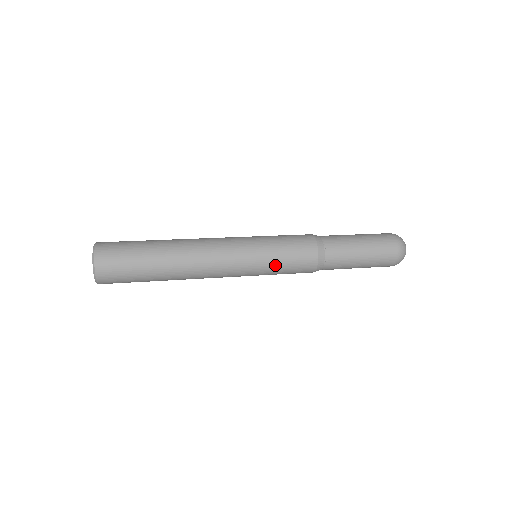
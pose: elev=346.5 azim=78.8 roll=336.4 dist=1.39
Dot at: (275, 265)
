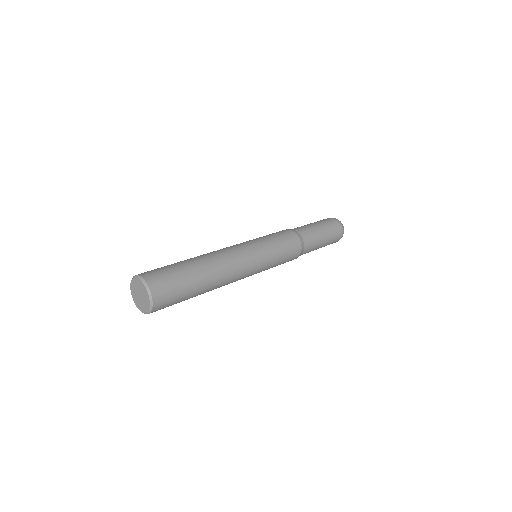
Dot at: (276, 252)
